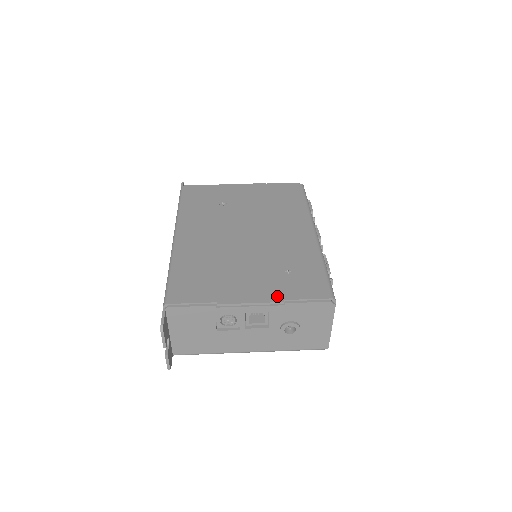
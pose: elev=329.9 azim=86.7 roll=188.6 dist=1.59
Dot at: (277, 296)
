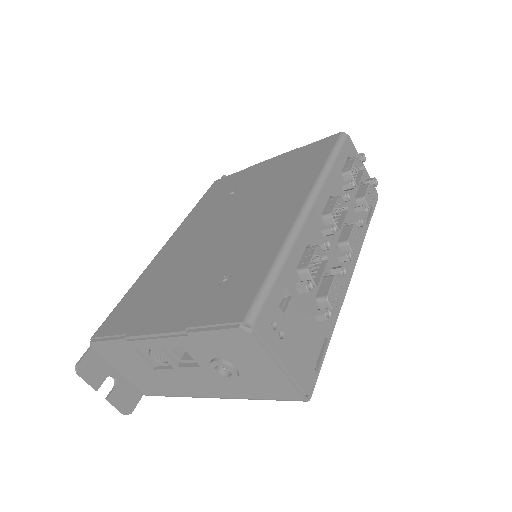
Dot at: (184, 321)
